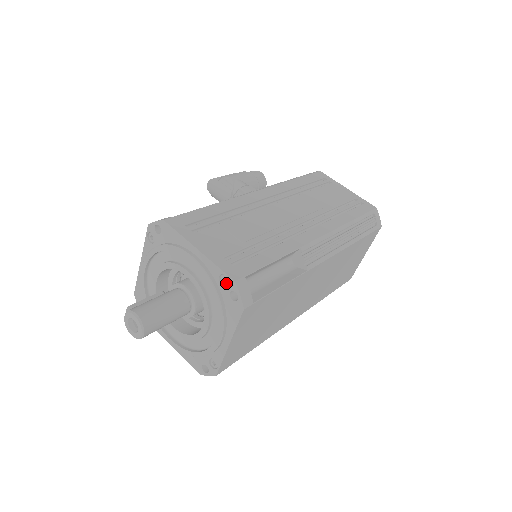
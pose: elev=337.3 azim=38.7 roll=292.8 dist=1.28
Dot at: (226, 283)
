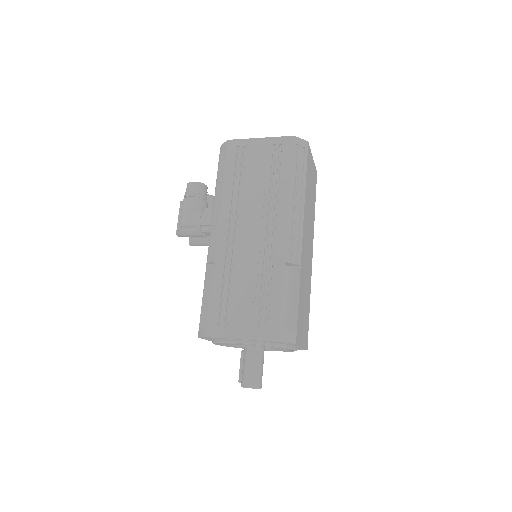
Dot at: (274, 342)
